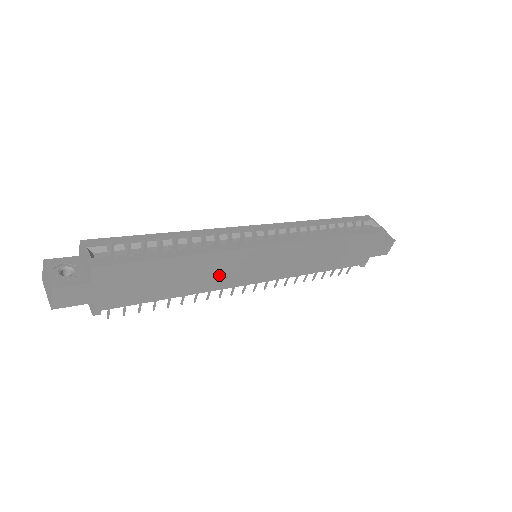
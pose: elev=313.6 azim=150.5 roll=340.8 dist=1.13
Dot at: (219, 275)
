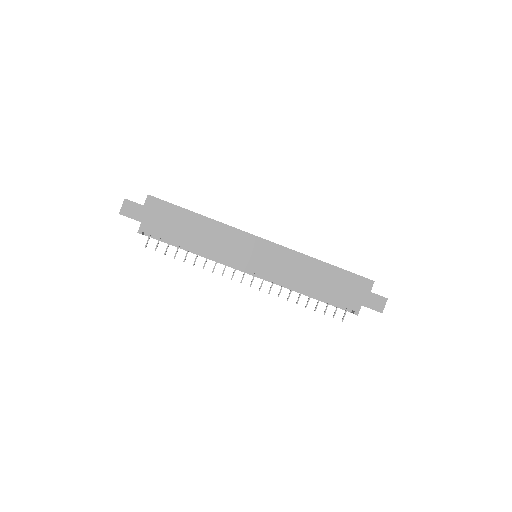
Dot at: (222, 246)
